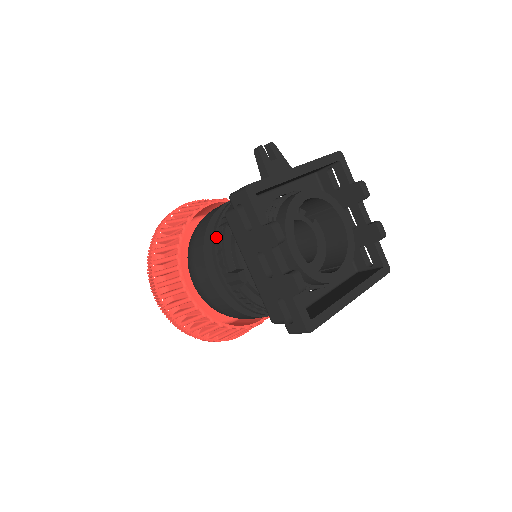
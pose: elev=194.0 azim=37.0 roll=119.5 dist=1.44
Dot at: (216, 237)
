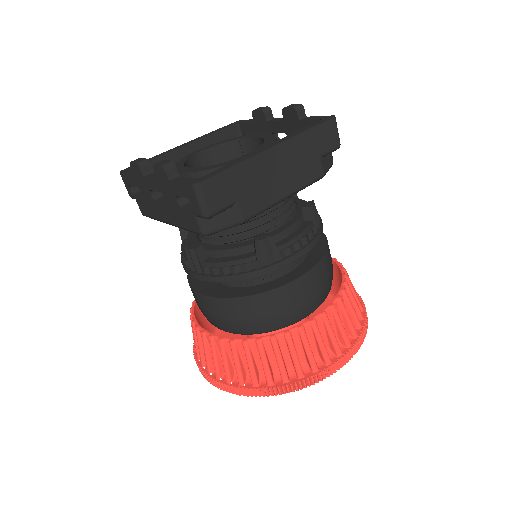
Dot at: occluded
